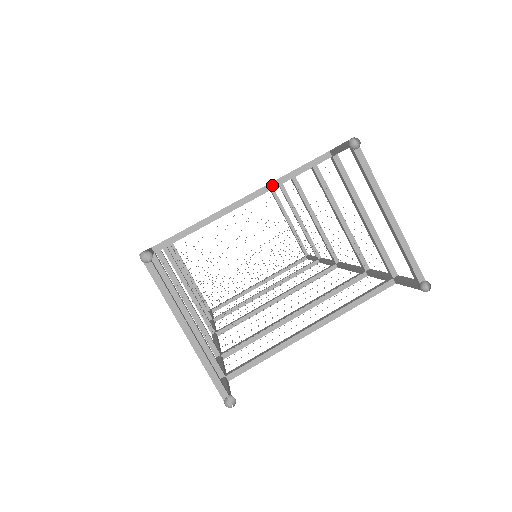
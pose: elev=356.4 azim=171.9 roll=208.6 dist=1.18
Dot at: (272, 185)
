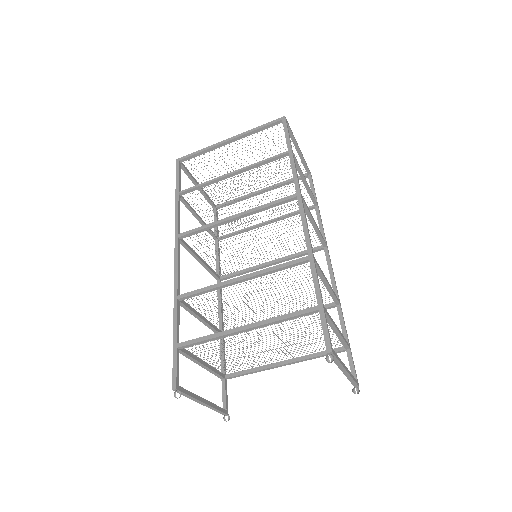
Dot at: (268, 324)
